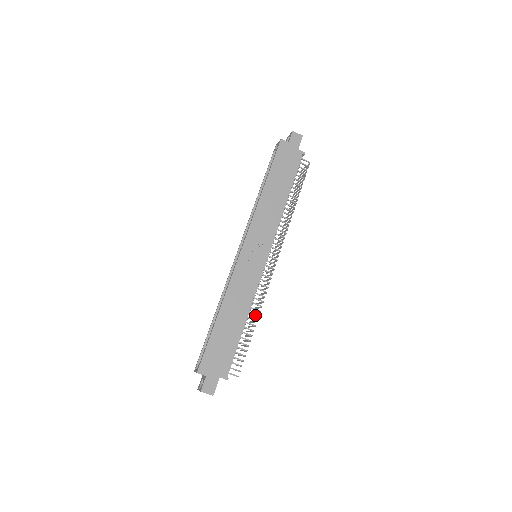
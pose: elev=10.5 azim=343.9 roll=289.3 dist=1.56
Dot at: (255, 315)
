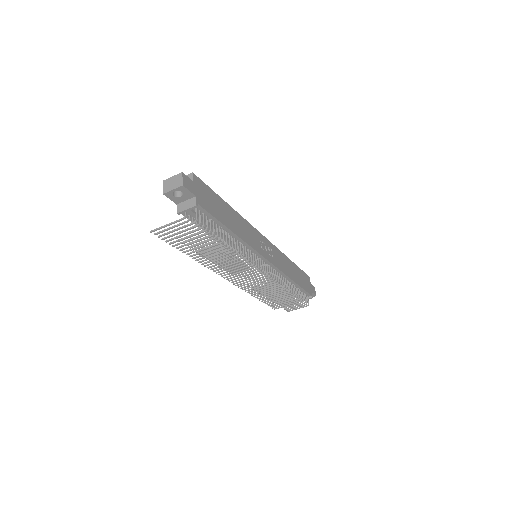
Dot at: (236, 246)
